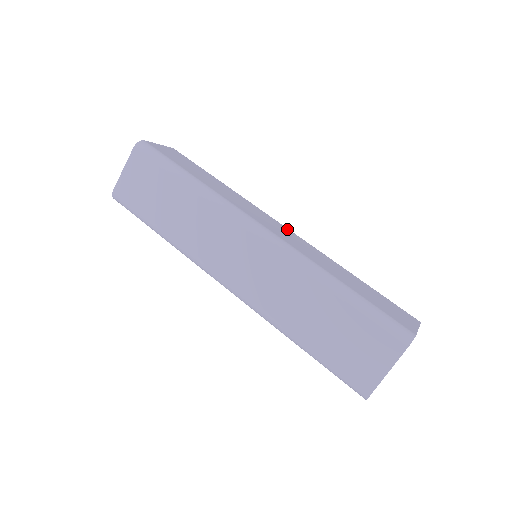
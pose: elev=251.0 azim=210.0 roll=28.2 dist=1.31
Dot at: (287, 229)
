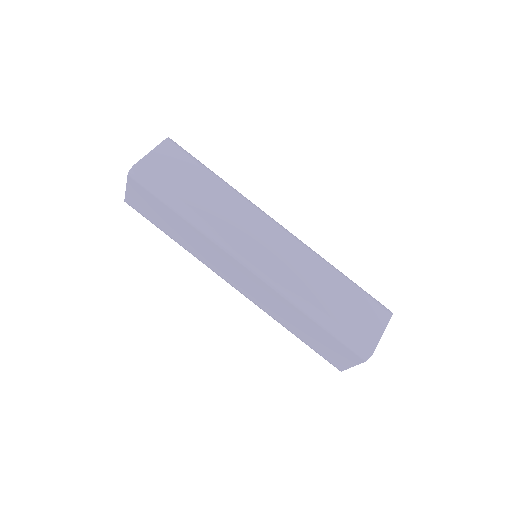
Dot at: (281, 233)
